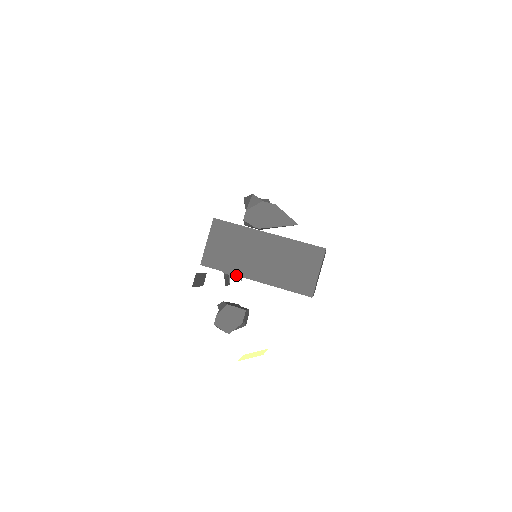
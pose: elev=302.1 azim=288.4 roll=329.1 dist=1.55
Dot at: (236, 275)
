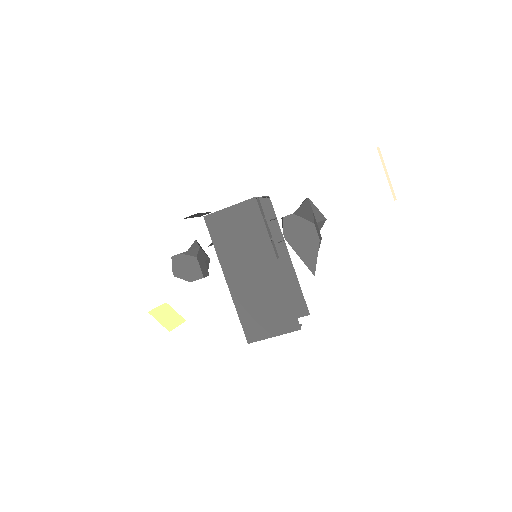
Dot at: (219, 259)
